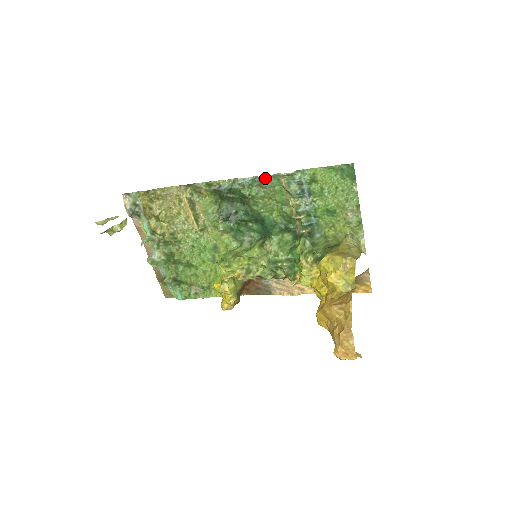
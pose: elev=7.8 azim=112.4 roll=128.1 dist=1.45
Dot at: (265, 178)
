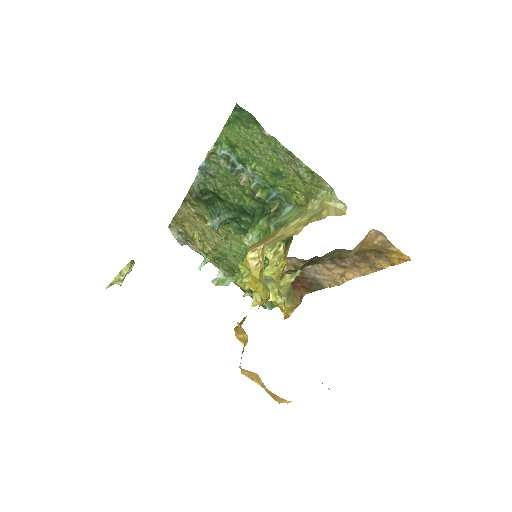
Dot at: (204, 167)
